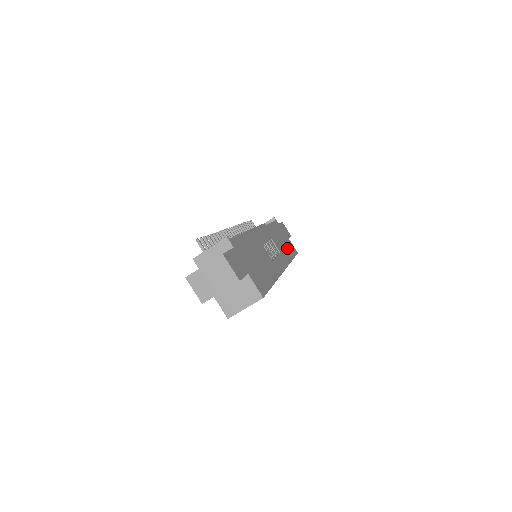
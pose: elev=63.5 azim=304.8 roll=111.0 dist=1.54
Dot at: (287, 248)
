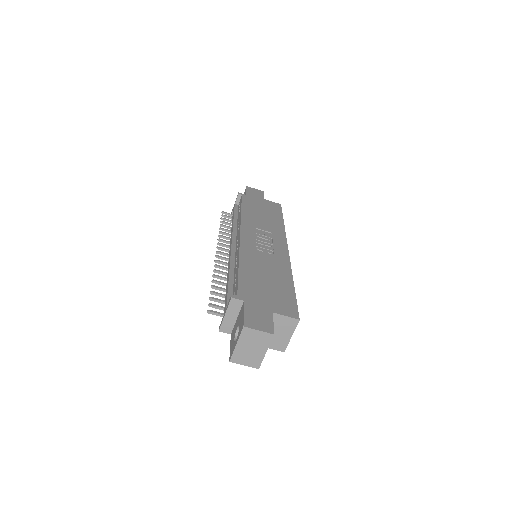
Dot at: (271, 215)
